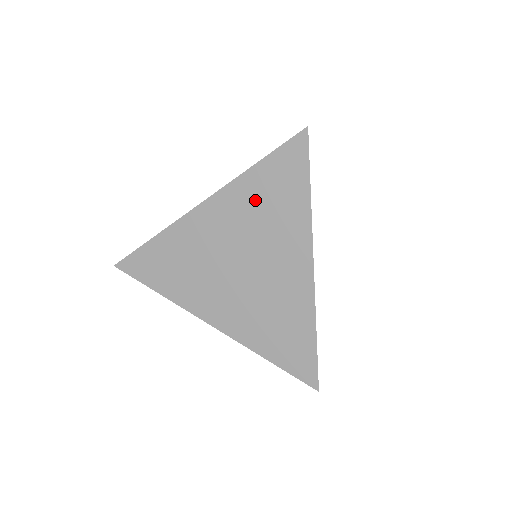
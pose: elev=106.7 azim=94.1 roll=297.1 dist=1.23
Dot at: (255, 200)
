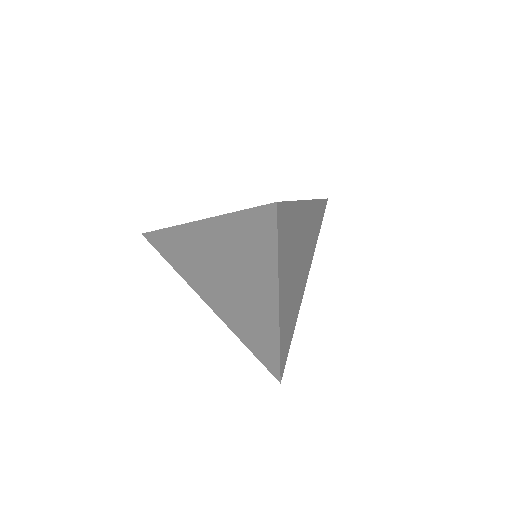
Dot at: occluded
